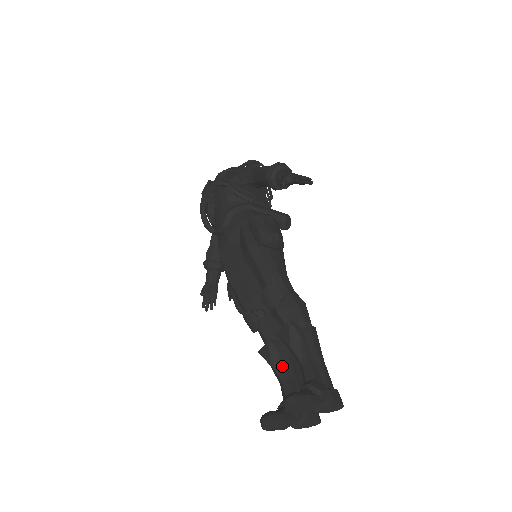
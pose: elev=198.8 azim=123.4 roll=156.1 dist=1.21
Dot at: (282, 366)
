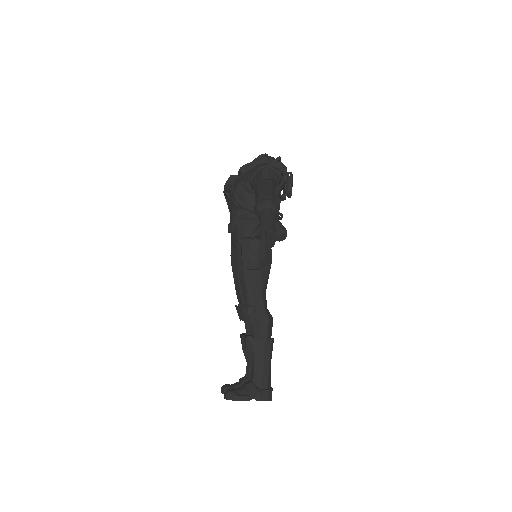
Dot at: occluded
